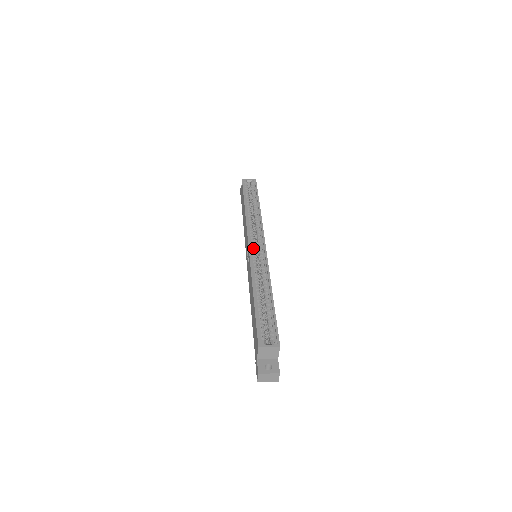
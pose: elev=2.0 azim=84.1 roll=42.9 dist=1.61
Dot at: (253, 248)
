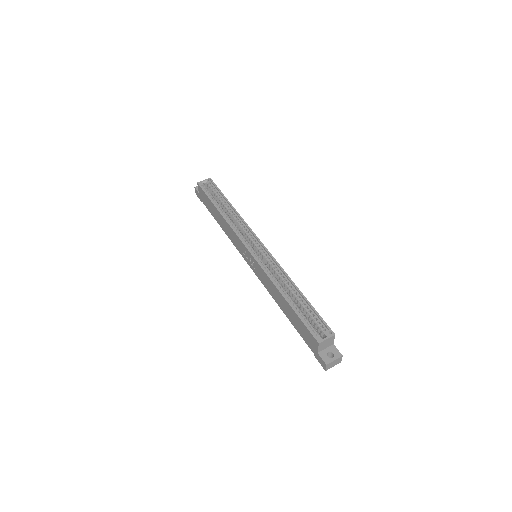
Dot at: (253, 251)
